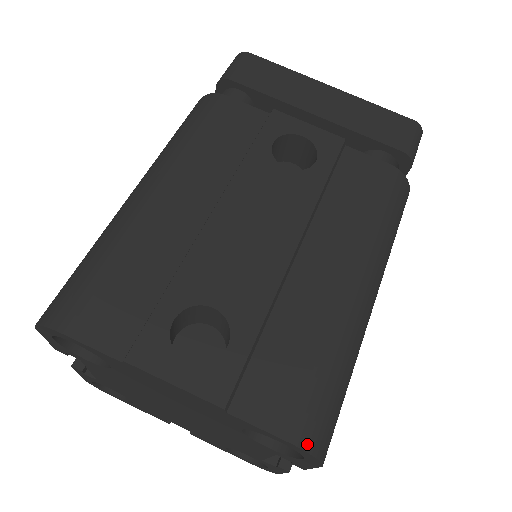
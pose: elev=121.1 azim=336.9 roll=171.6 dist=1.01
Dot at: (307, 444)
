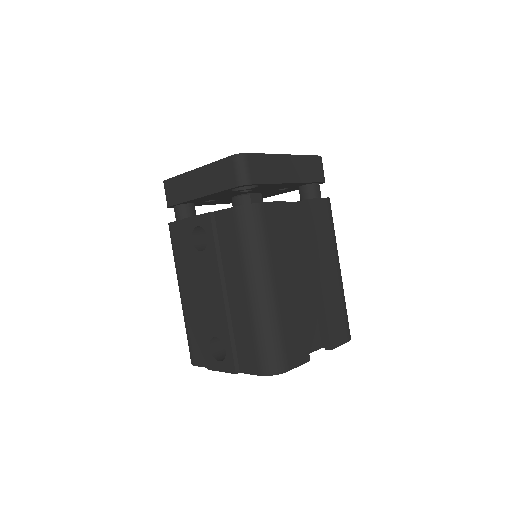
Dot at: (266, 373)
